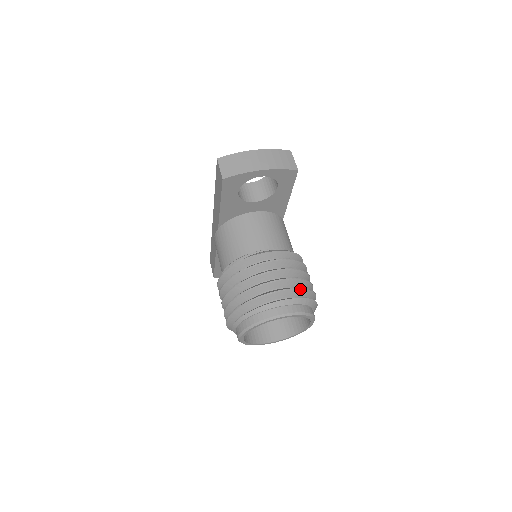
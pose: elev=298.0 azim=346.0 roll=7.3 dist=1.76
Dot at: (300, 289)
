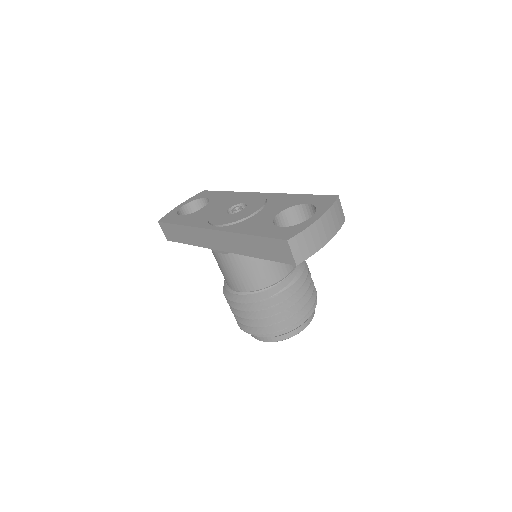
Dot at: occluded
